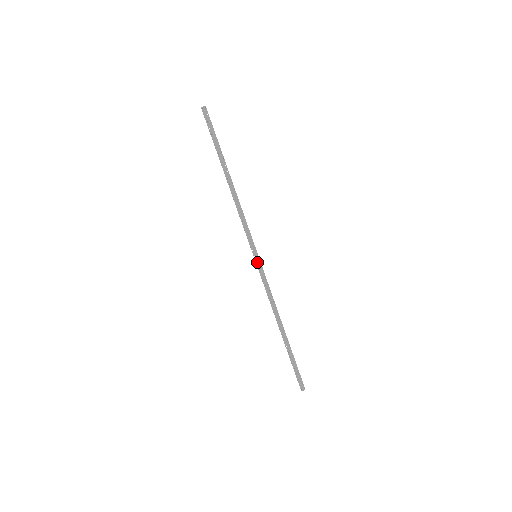
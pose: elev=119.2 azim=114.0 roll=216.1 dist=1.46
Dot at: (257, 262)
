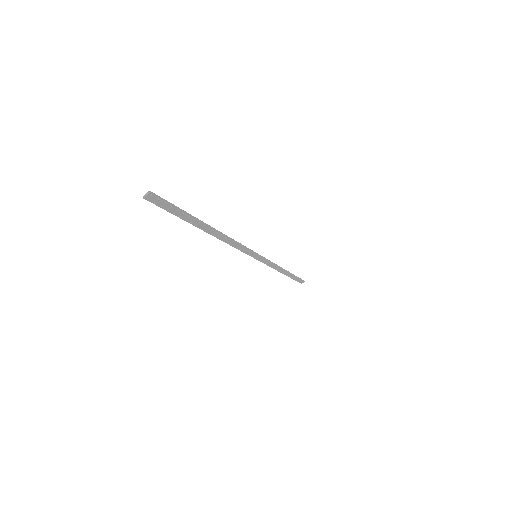
Dot at: (258, 259)
